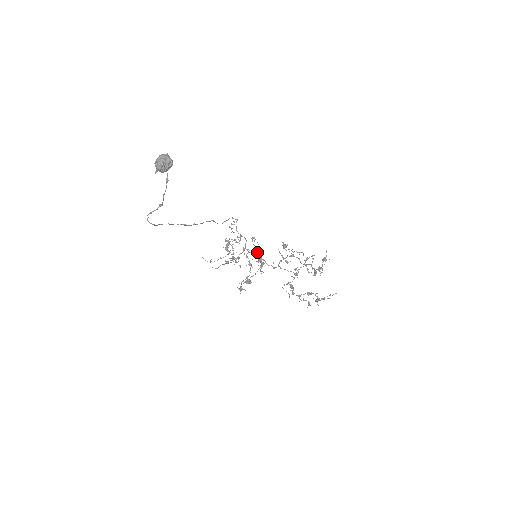
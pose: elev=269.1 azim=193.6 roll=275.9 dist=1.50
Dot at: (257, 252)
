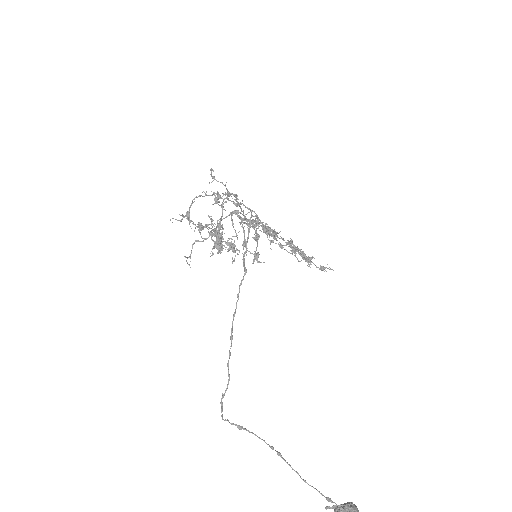
Dot at: (255, 240)
